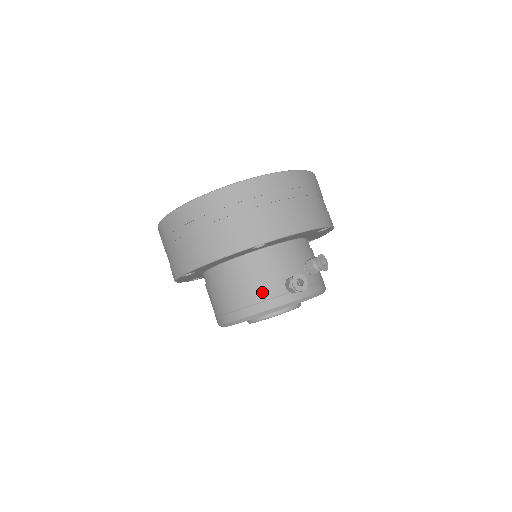
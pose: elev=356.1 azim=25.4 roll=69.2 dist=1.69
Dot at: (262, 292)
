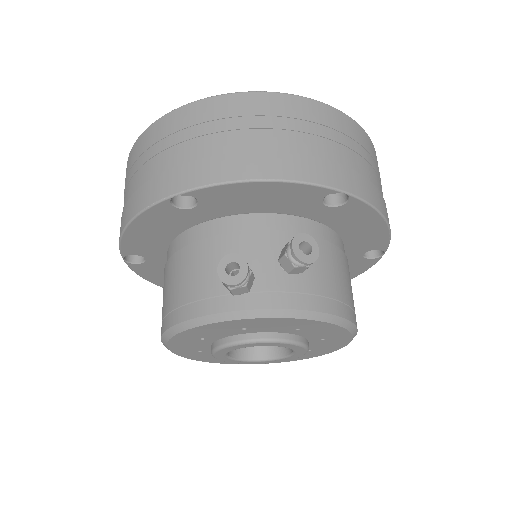
Dot at: (192, 287)
